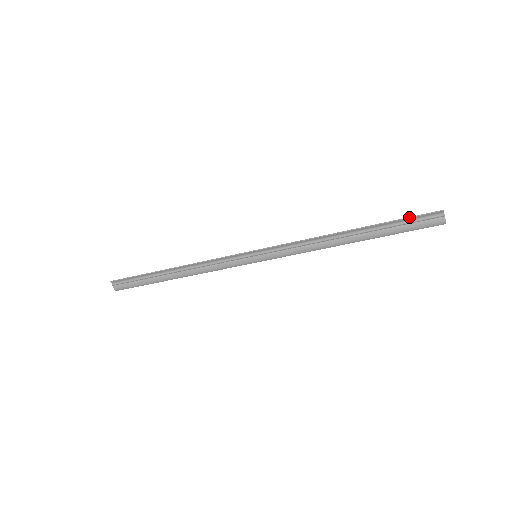
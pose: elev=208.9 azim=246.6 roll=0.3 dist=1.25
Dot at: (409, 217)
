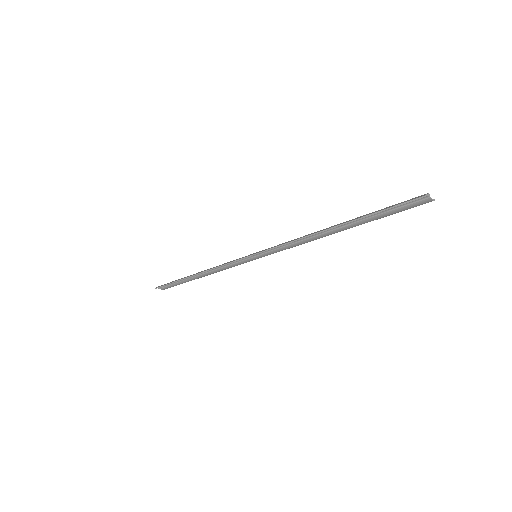
Dot at: (388, 208)
